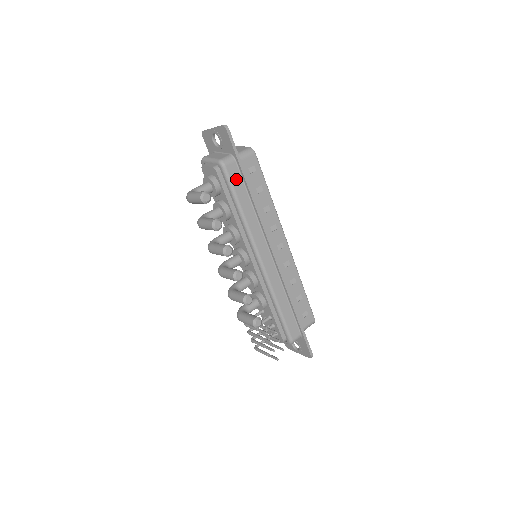
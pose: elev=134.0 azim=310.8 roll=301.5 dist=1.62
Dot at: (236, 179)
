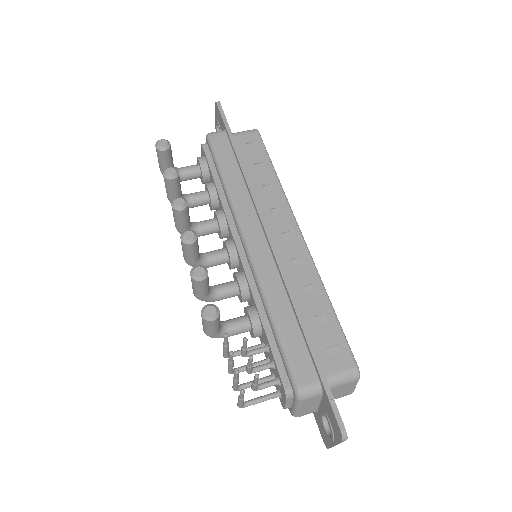
Dot at: (223, 149)
